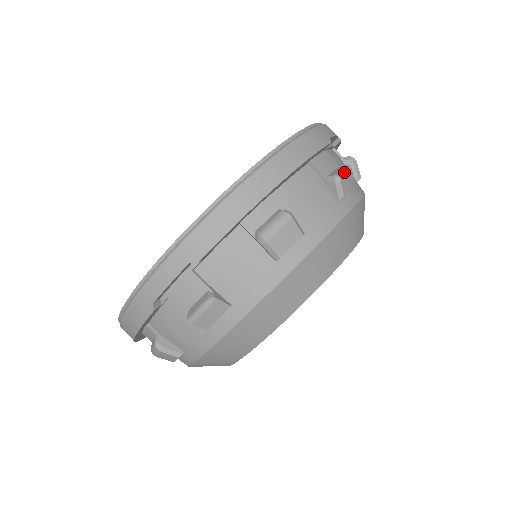
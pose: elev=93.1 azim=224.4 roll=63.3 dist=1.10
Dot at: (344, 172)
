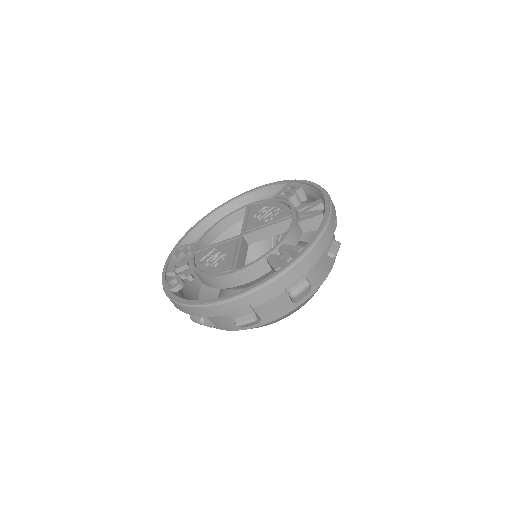
Dot at: (338, 250)
